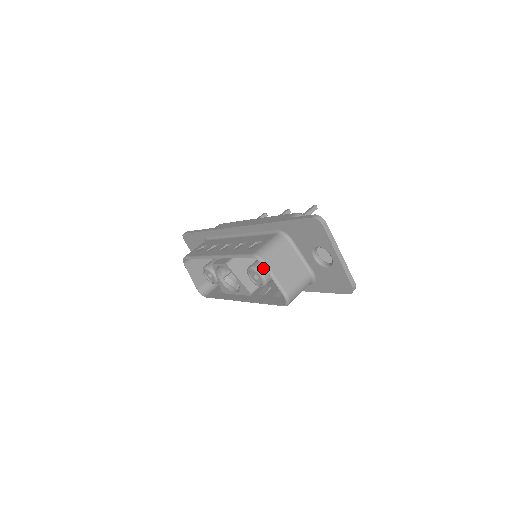
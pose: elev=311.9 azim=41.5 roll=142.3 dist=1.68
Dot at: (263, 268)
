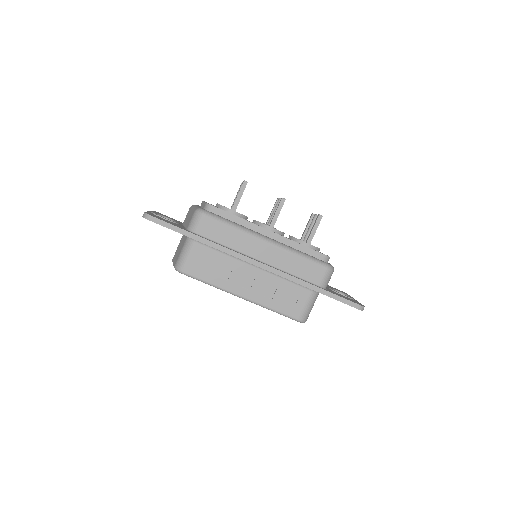
Dot at: occluded
